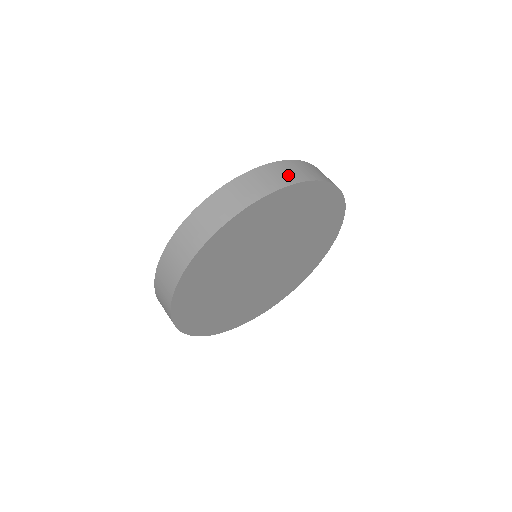
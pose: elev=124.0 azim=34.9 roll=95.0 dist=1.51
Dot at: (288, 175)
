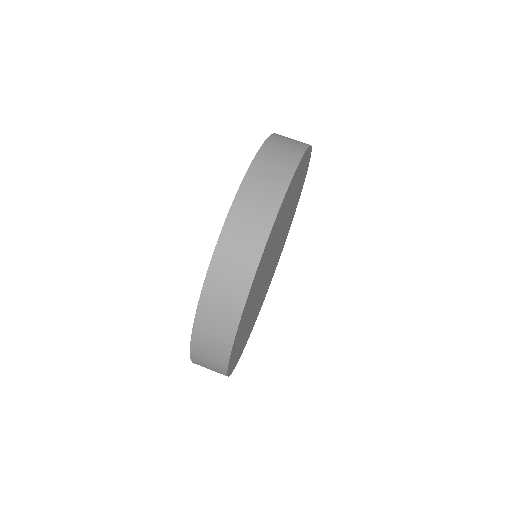
Dot at: (252, 232)
